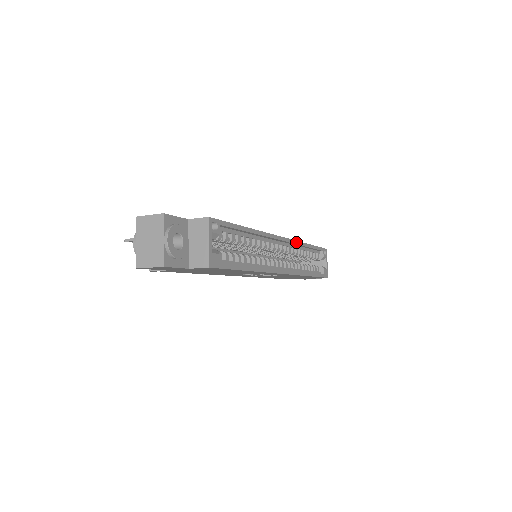
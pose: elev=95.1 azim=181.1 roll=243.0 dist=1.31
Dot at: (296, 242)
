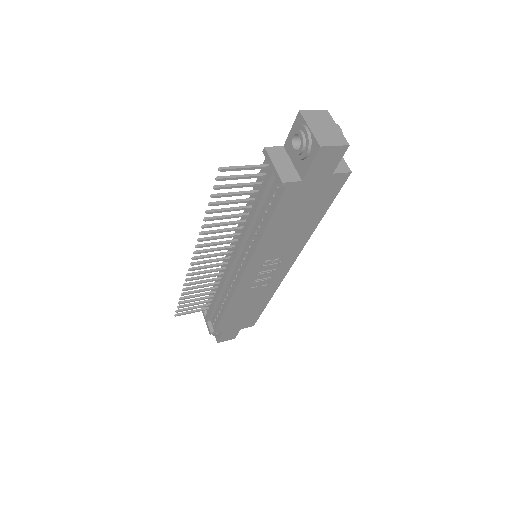
Dot at: occluded
